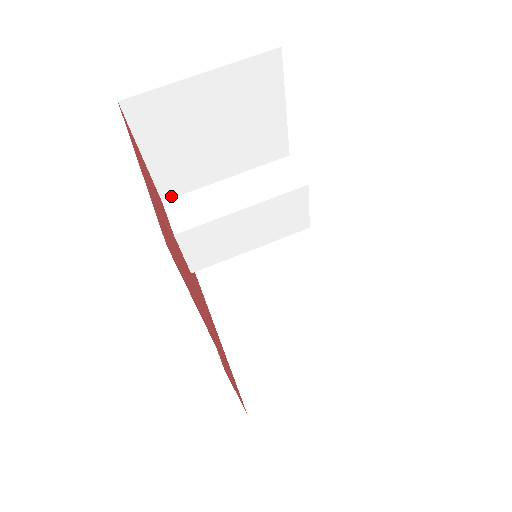
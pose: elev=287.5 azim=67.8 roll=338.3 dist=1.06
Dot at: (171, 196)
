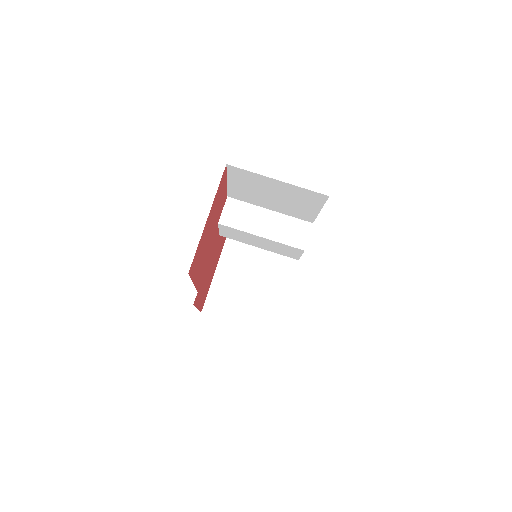
Dot at: (234, 197)
